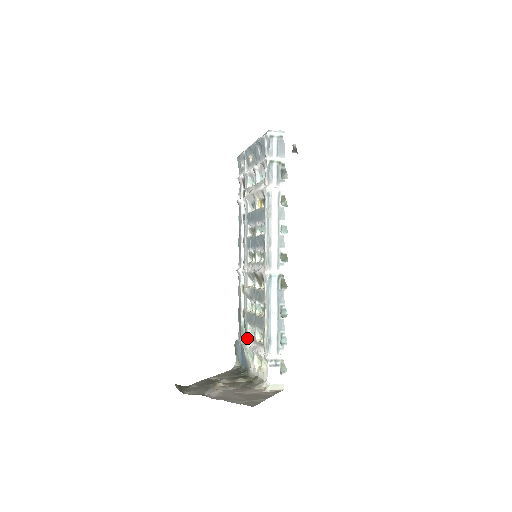
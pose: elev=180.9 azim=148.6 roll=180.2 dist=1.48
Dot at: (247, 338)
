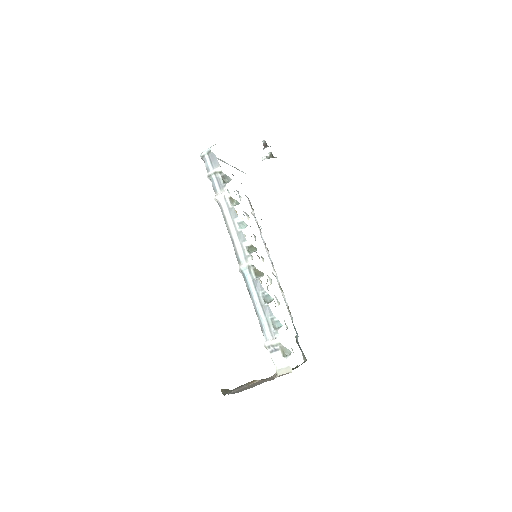
Dot at: occluded
